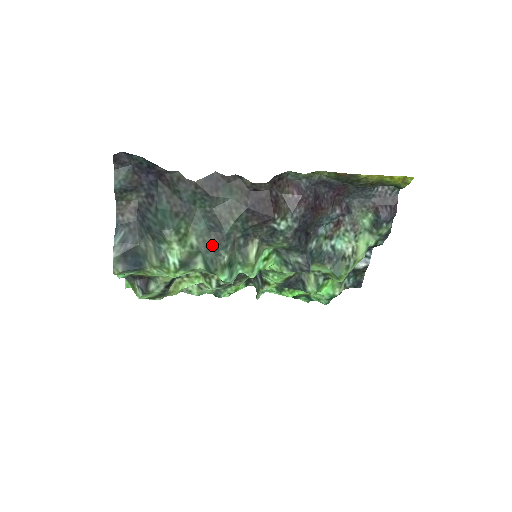
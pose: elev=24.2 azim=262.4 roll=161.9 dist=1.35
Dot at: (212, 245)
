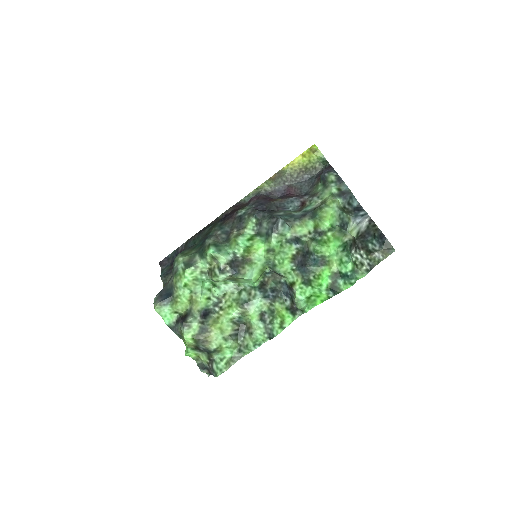
Dot at: (202, 245)
